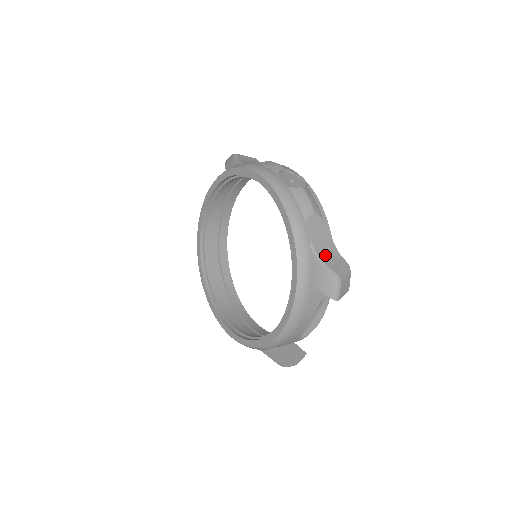
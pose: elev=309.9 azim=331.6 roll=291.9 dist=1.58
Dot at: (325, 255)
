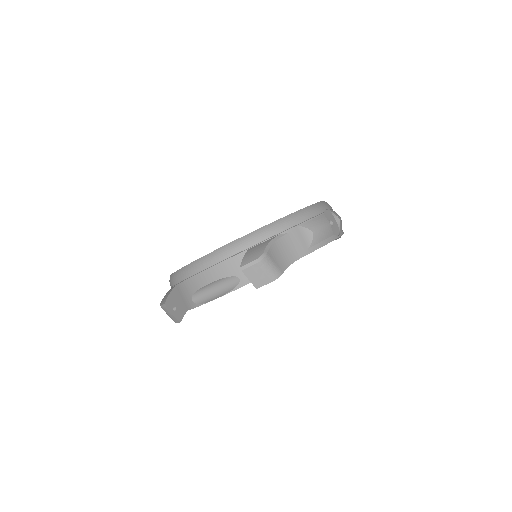
Dot at: (279, 249)
